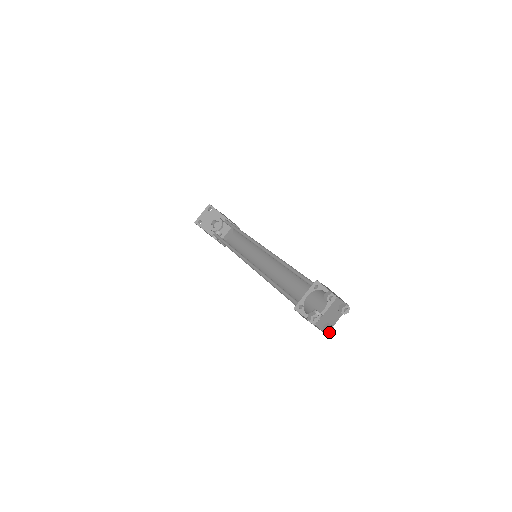
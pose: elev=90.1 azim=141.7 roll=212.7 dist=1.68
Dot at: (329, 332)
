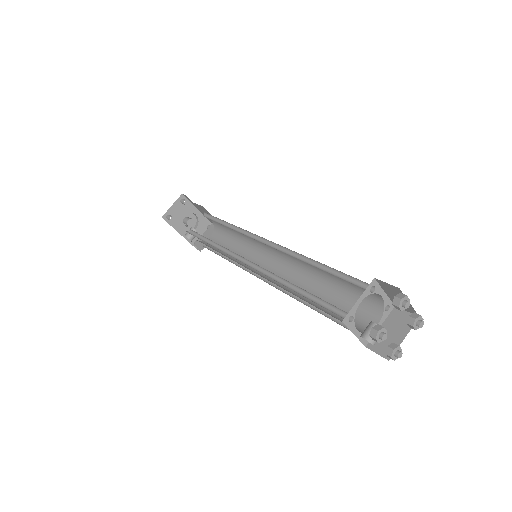
Dot at: (397, 356)
